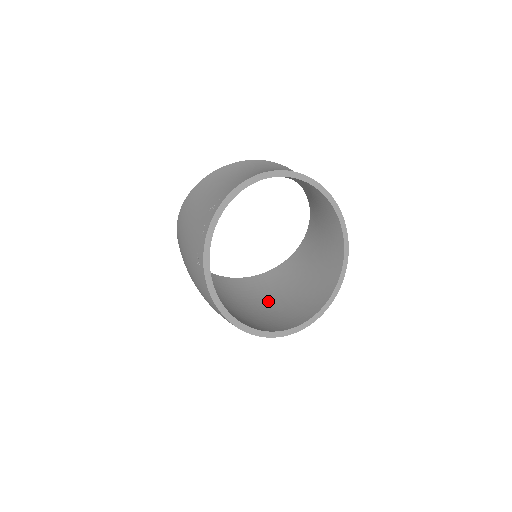
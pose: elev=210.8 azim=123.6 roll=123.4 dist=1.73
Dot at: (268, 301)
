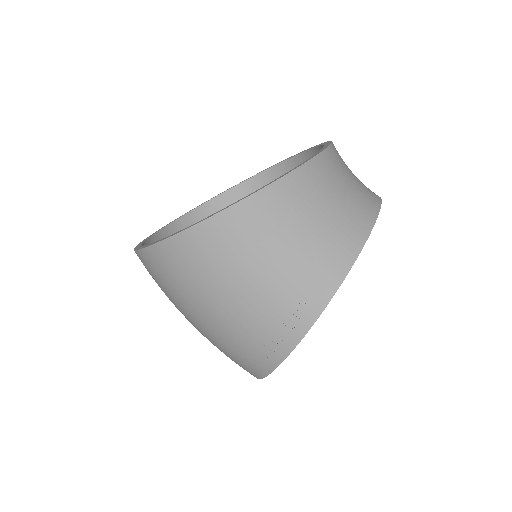
Dot at: occluded
